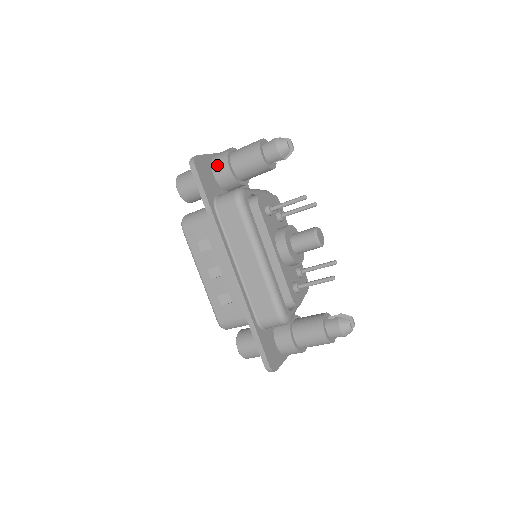
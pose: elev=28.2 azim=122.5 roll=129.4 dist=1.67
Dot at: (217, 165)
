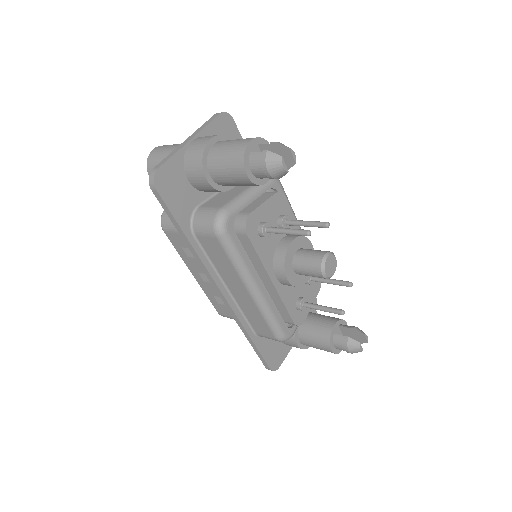
Dot at: (190, 170)
